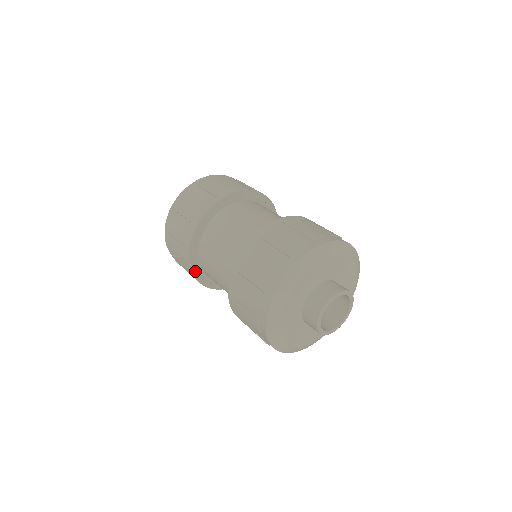
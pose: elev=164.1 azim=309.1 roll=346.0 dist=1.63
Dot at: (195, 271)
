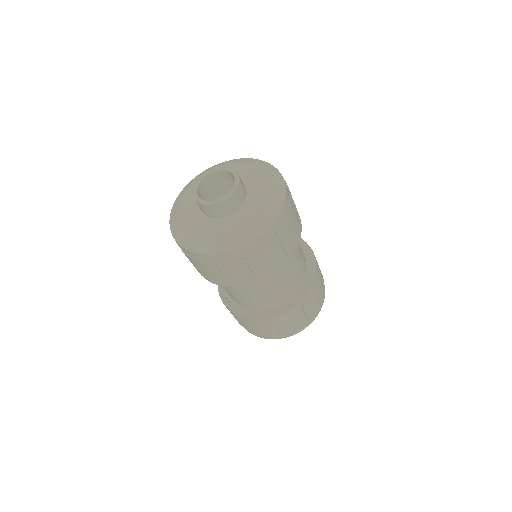
Dot at: occluded
